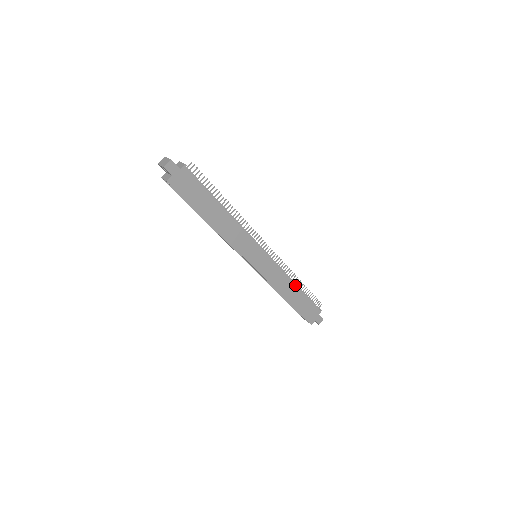
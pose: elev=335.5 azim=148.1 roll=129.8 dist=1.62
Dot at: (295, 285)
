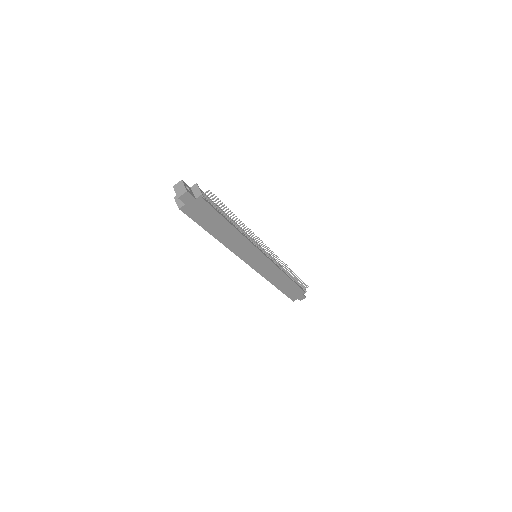
Dot at: (287, 277)
